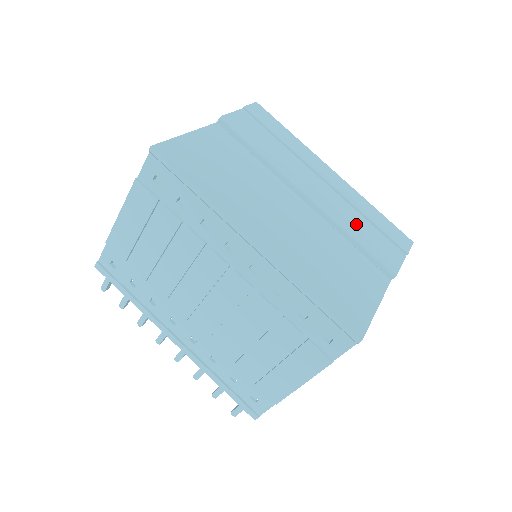
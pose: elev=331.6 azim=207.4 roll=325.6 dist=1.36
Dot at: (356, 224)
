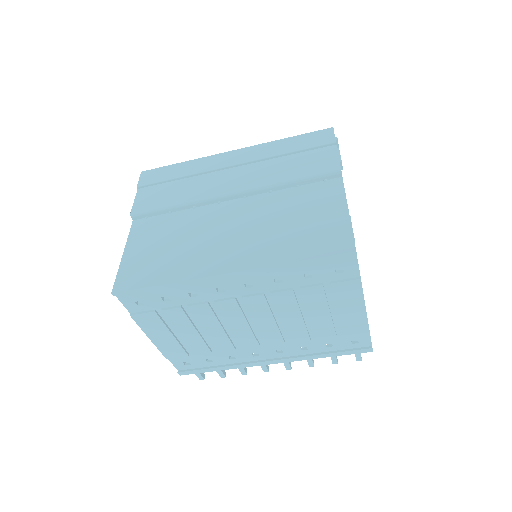
Dot at: (281, 170)
